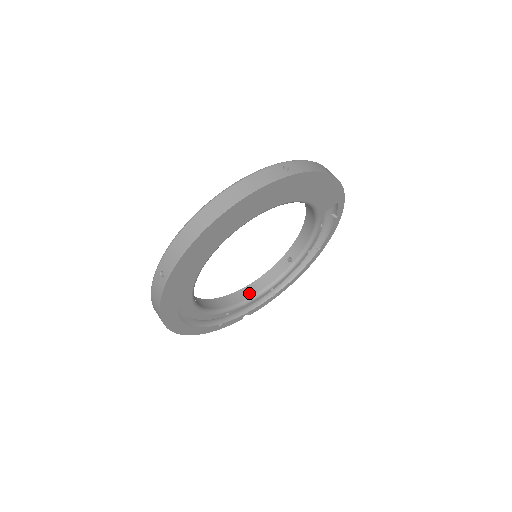
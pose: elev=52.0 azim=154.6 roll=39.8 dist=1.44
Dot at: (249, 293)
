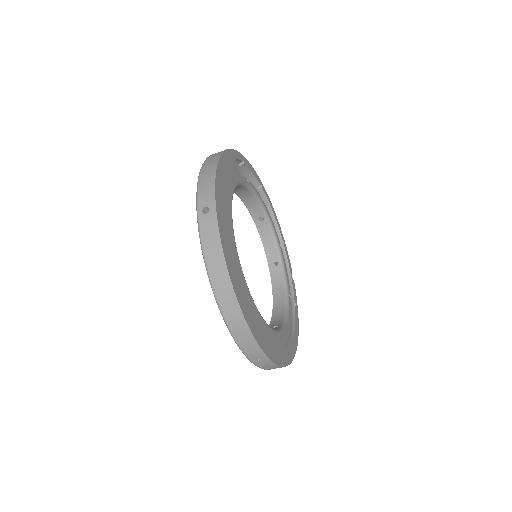
Dot at: (277, 268)
